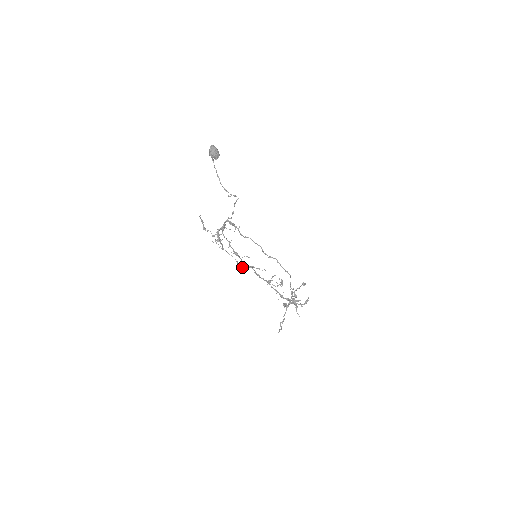
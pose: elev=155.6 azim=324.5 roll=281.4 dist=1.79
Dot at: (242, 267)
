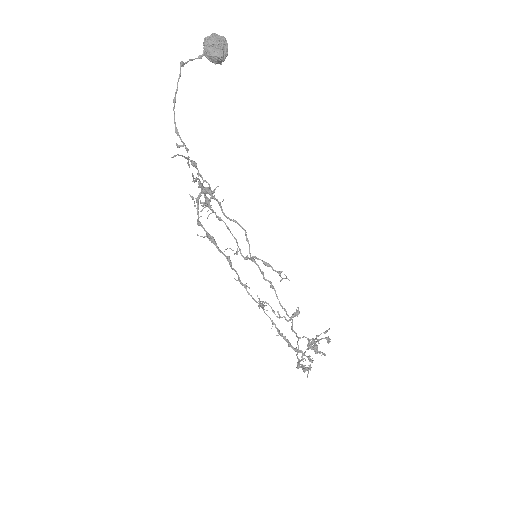
Dot at: (245, 258)
